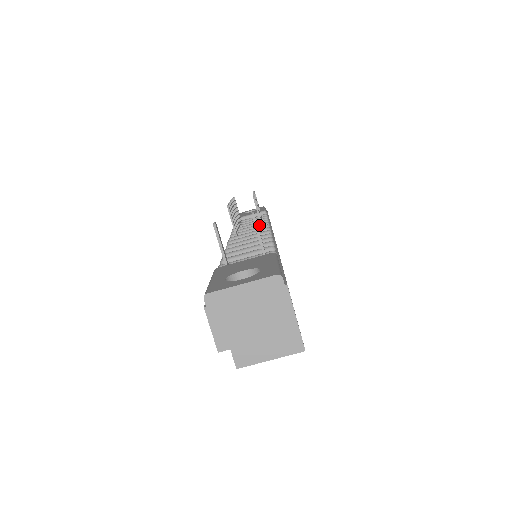
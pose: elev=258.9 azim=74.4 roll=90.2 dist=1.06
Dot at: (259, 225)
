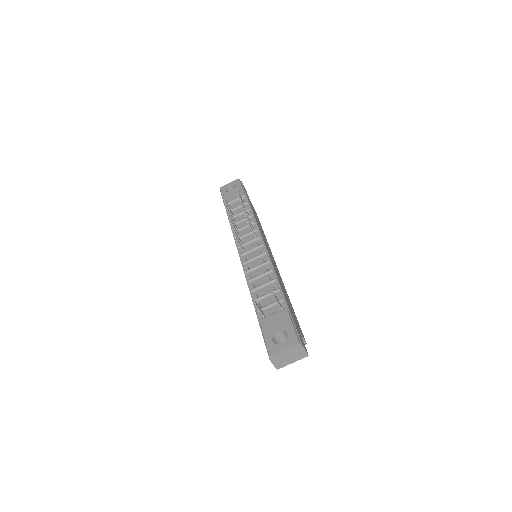
Dot at: (252, 232)
